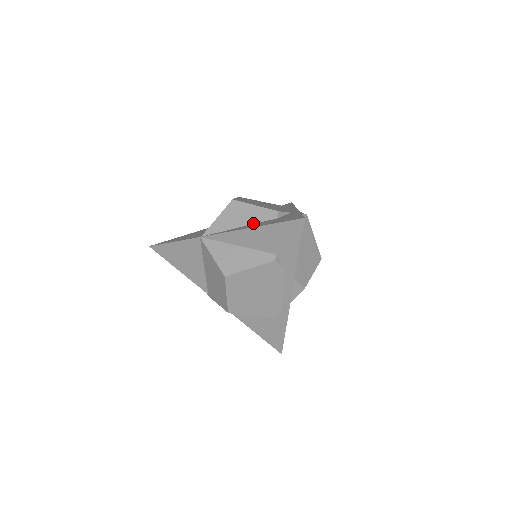
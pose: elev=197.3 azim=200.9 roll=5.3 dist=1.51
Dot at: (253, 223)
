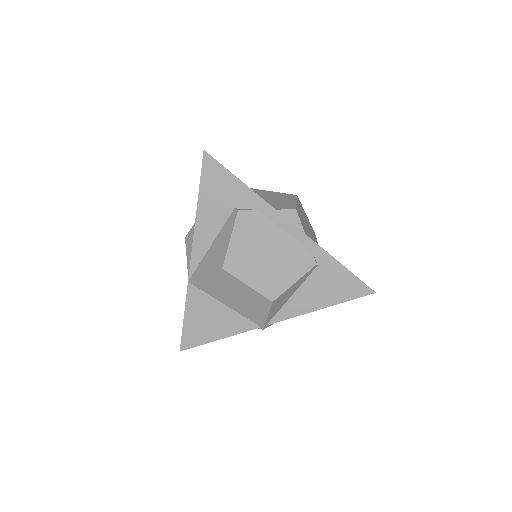
Dot at: occluded
